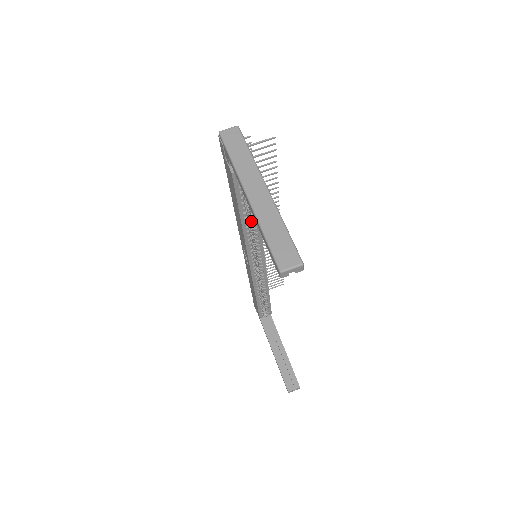
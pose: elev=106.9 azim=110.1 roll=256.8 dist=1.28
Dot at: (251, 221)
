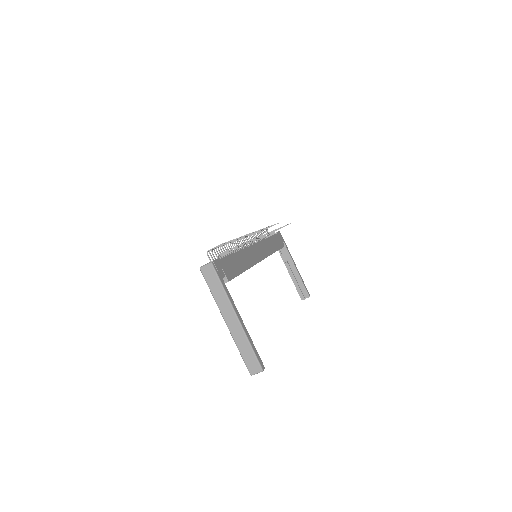
Dot at: occluded
